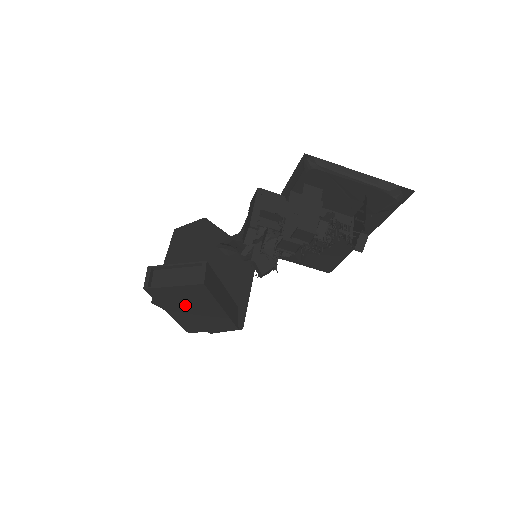
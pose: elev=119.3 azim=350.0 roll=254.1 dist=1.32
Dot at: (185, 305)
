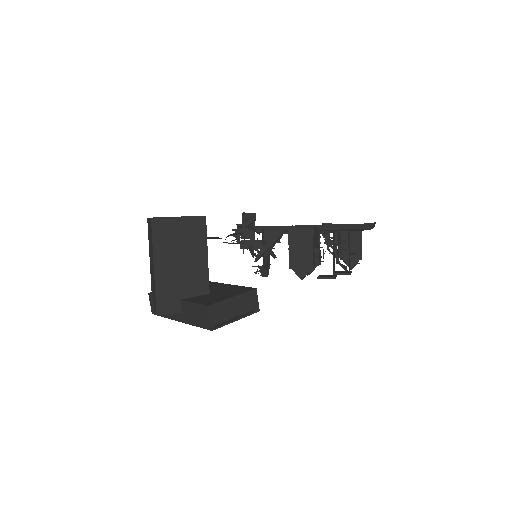
Dot at: occluded
